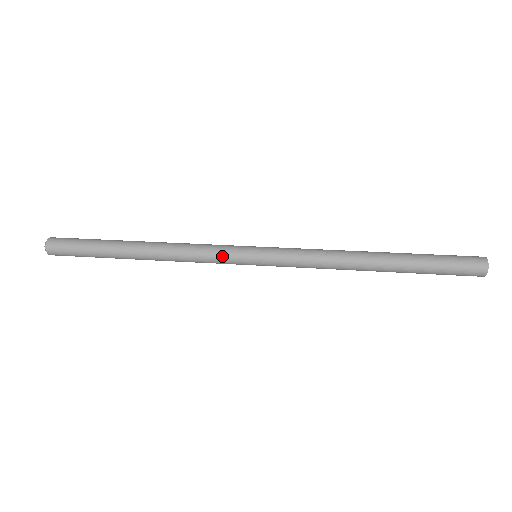
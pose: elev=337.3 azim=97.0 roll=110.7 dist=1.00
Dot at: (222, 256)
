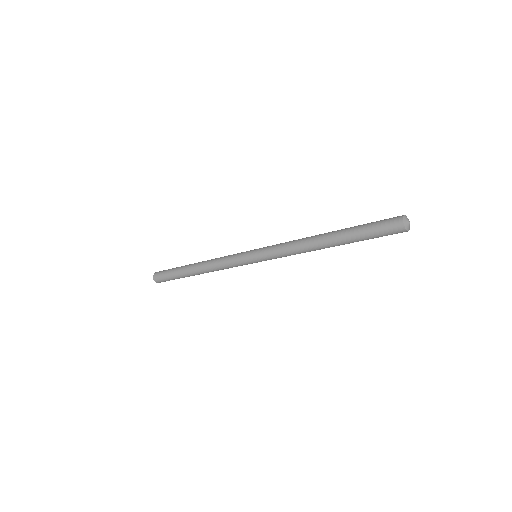
Dot at: (235, 255)
